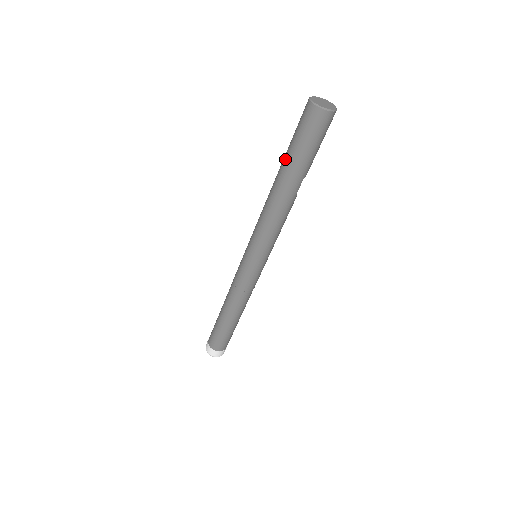
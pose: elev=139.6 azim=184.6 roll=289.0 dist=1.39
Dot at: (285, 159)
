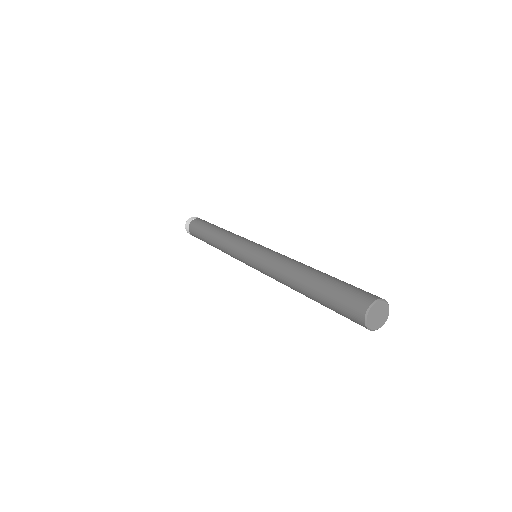
Dot at: (320, 283)
